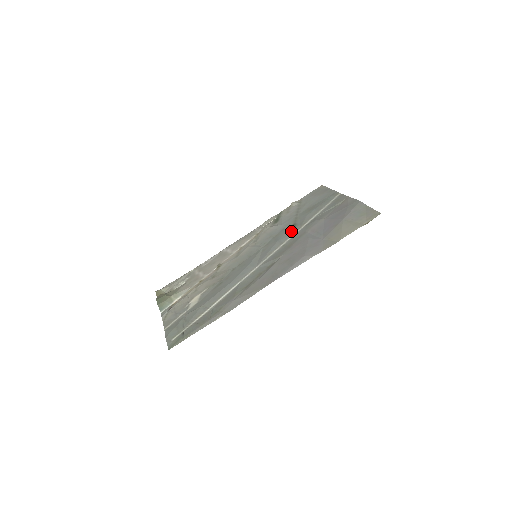
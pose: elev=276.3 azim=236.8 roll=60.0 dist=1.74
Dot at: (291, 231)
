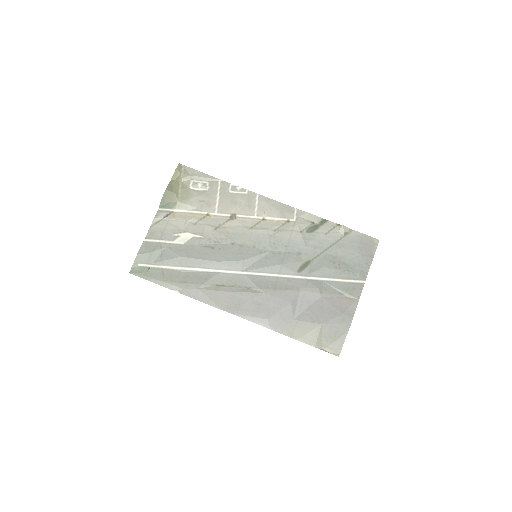
Dot at: (298, 269)
